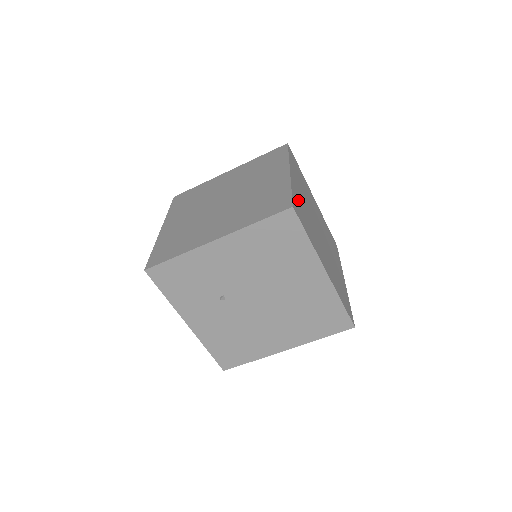
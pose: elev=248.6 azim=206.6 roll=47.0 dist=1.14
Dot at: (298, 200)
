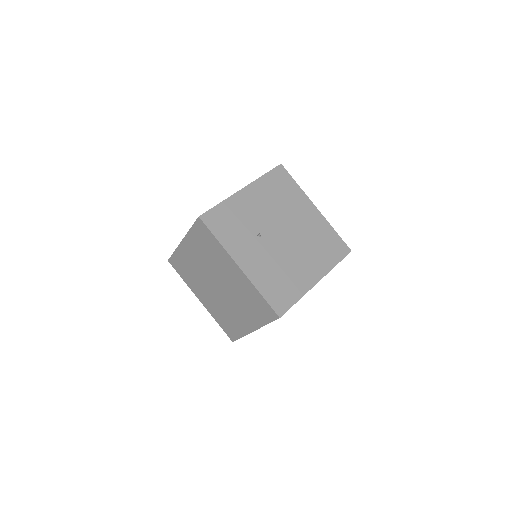
Dot at: occluded
